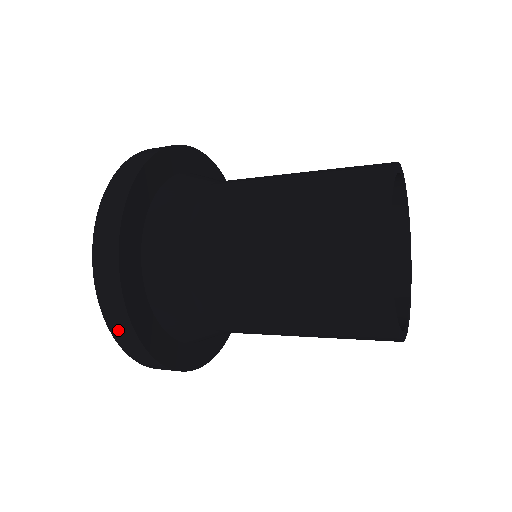
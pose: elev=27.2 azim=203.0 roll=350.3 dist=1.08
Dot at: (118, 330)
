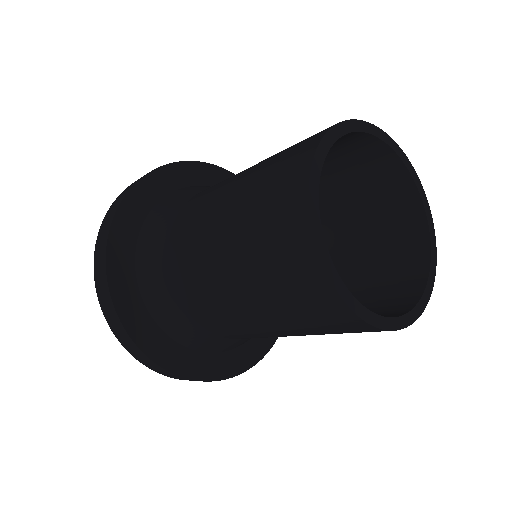
Dot at: (100, 285)
